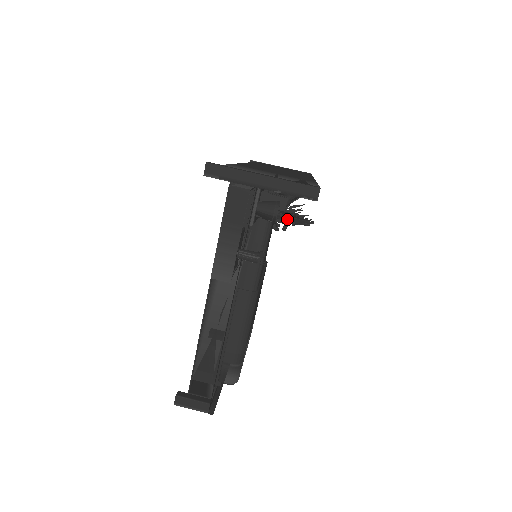
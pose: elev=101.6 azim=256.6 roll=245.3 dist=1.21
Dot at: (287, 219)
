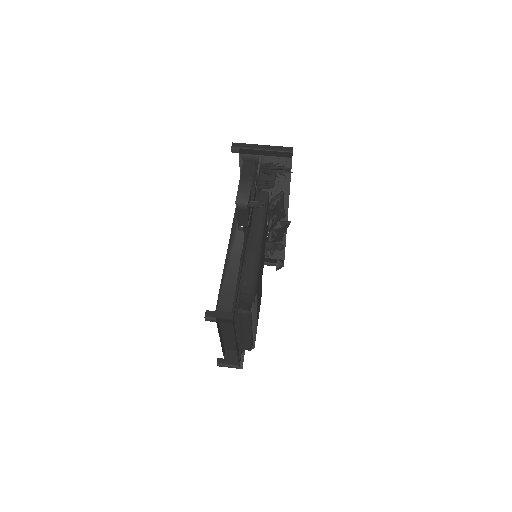
Dot at: (277, 169)
